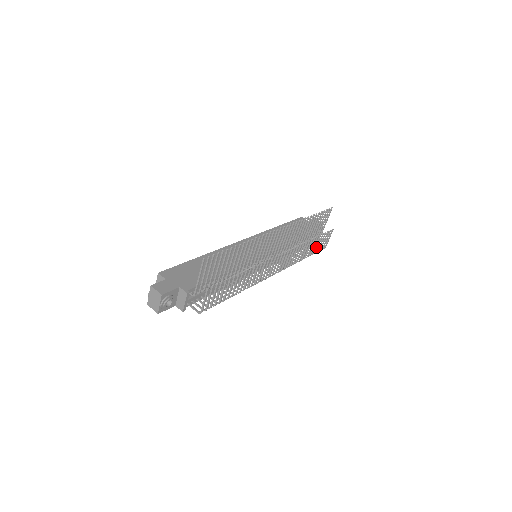
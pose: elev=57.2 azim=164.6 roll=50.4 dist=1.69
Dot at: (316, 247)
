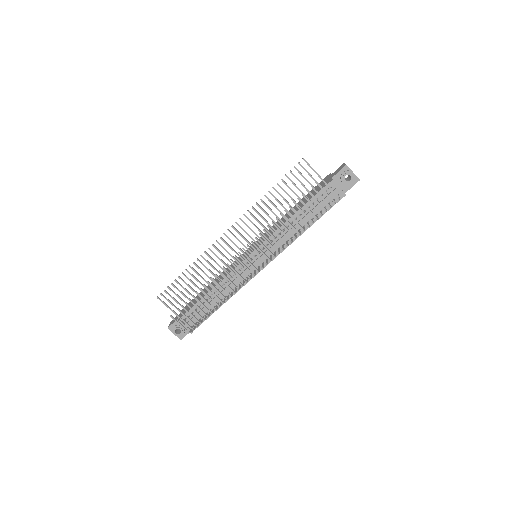
Dot at: occluded
